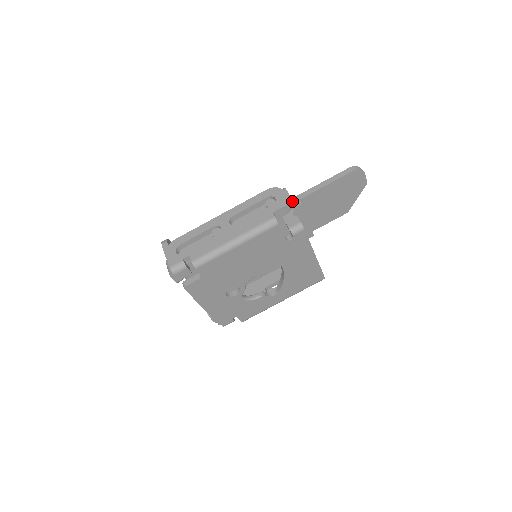
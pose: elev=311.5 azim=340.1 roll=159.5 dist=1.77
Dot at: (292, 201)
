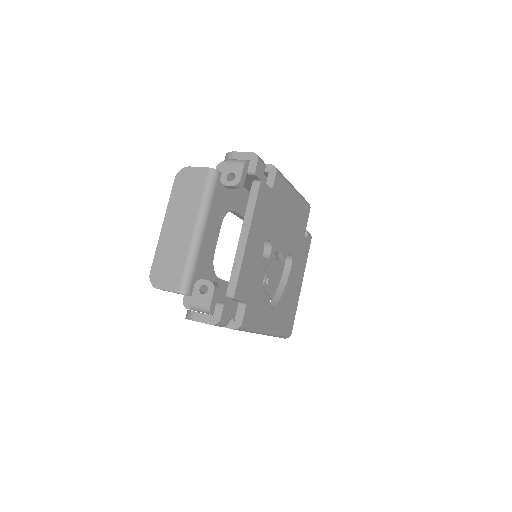
Dot at: occluded
